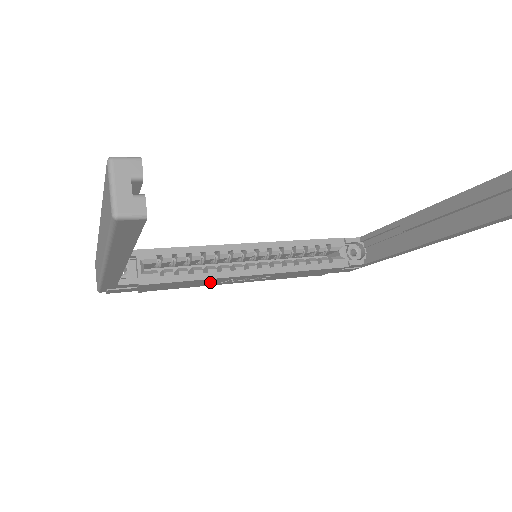
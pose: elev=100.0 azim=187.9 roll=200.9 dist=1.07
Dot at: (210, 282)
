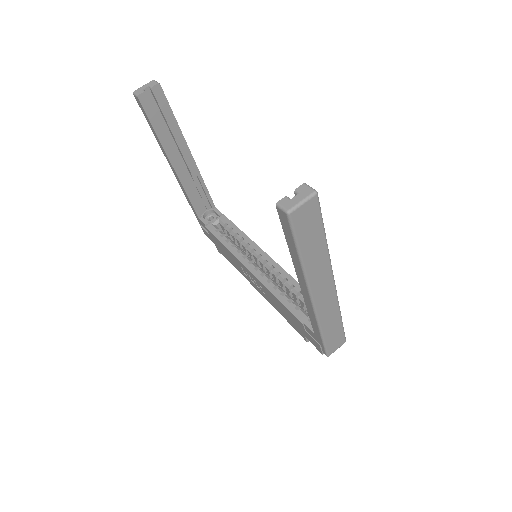
Dot at: (237, 264)
